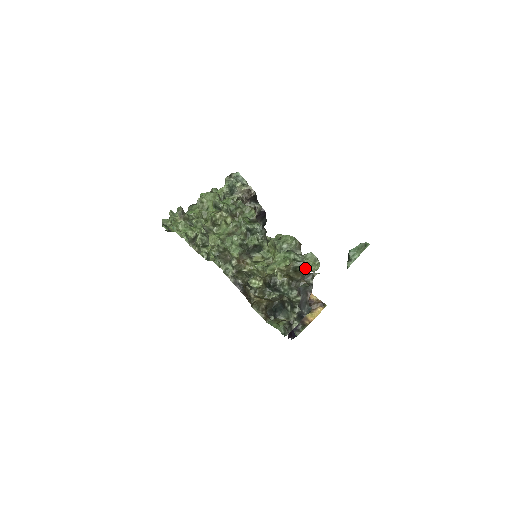
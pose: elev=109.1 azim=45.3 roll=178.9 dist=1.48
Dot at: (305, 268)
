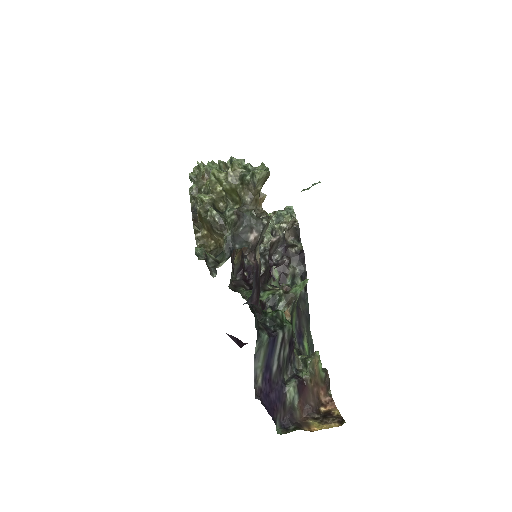
Dot at: (251, 176)
